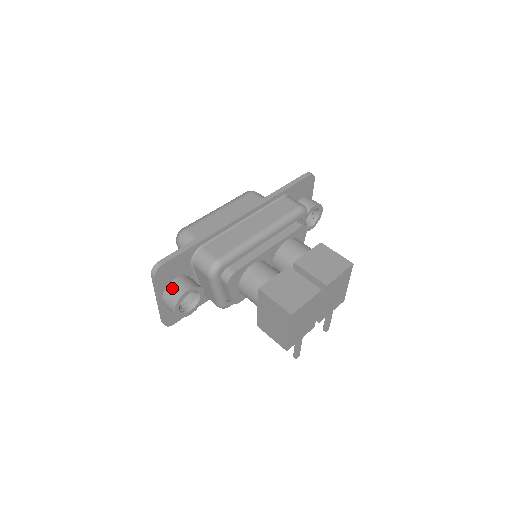
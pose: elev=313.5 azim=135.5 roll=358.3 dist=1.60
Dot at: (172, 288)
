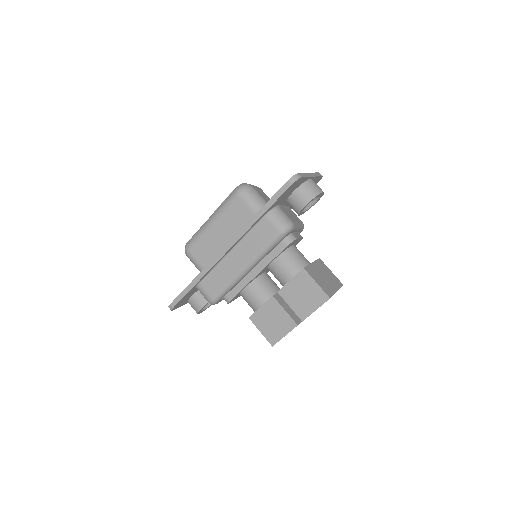
Dot at: (191, 304)
